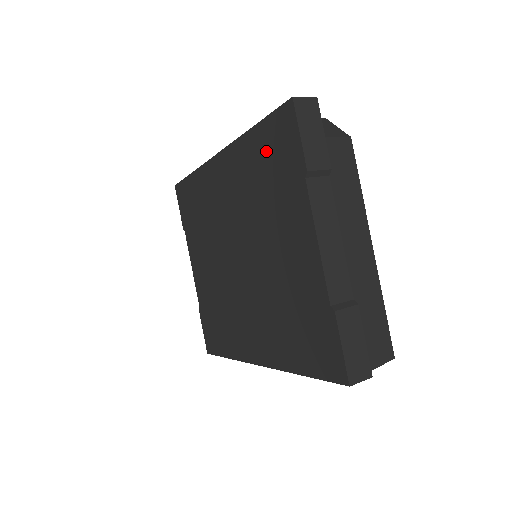
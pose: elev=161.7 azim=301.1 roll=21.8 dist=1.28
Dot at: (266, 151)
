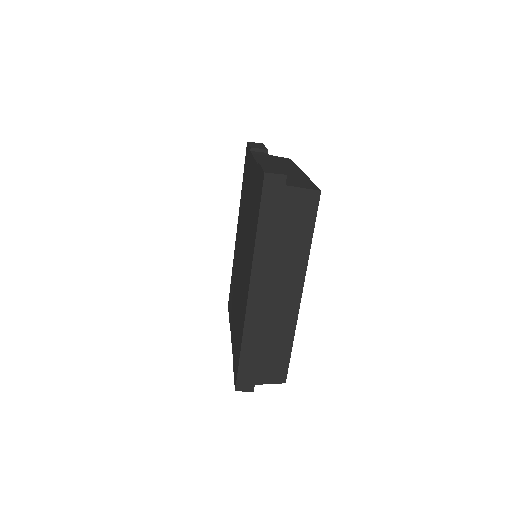
Dot at: (244, 178)
